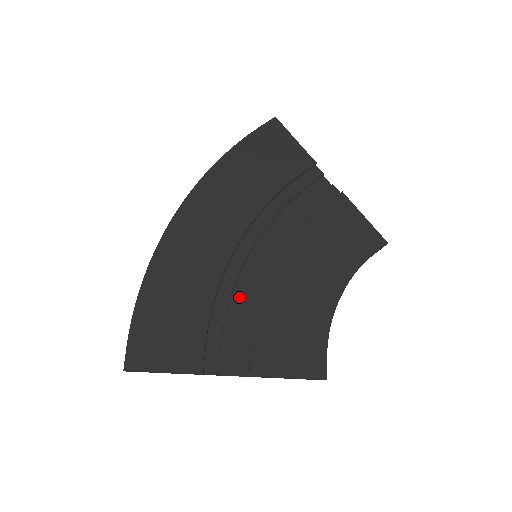
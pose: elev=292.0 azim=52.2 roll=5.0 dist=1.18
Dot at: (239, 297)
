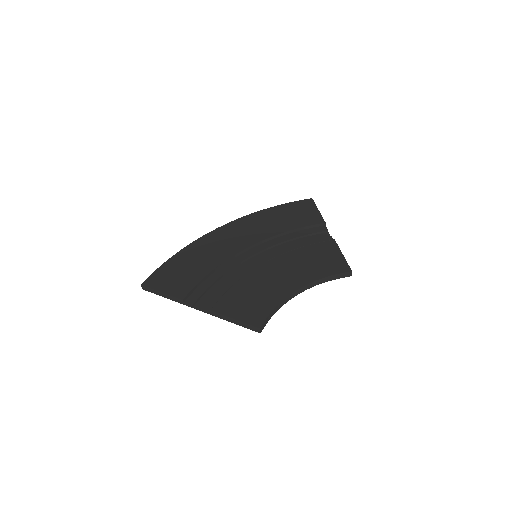
Dot at: (233, 274)
